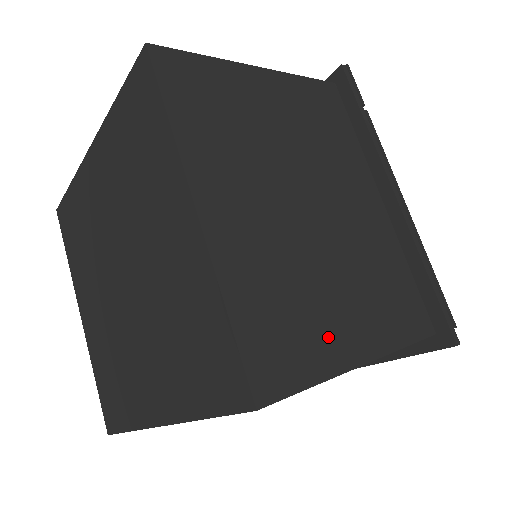
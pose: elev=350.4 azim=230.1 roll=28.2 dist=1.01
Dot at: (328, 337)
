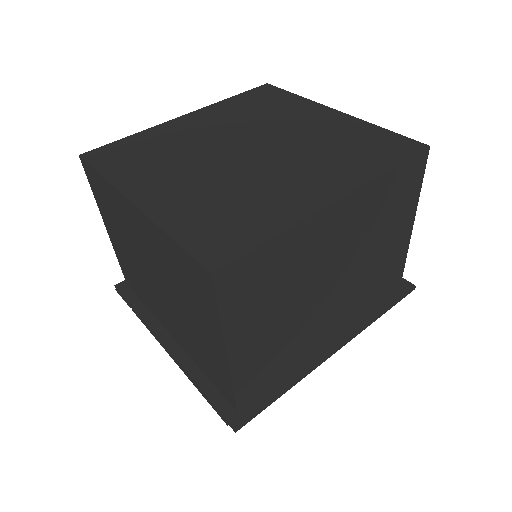
Dot at: occluded
